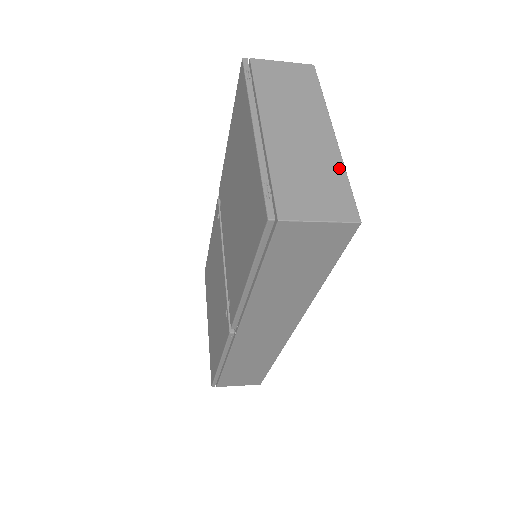
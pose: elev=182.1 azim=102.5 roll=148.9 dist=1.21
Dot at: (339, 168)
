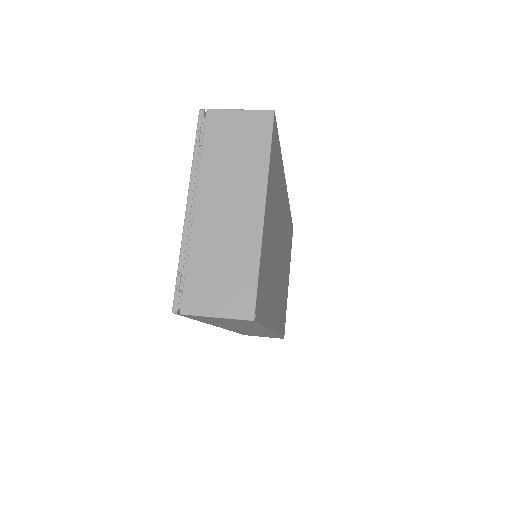
Dot at: (254, 256)
